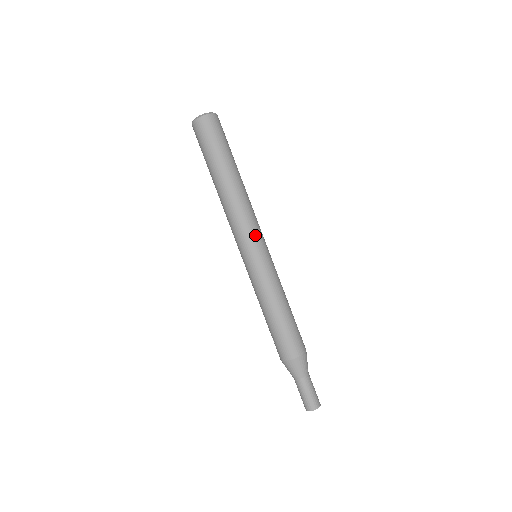
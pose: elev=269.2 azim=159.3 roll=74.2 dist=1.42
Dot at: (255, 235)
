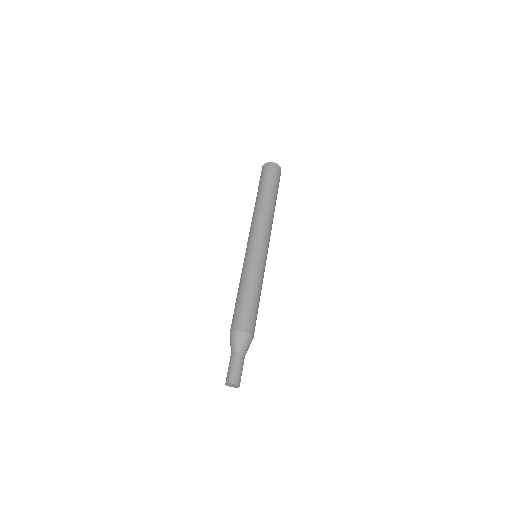
Dot at: (267, 241)
